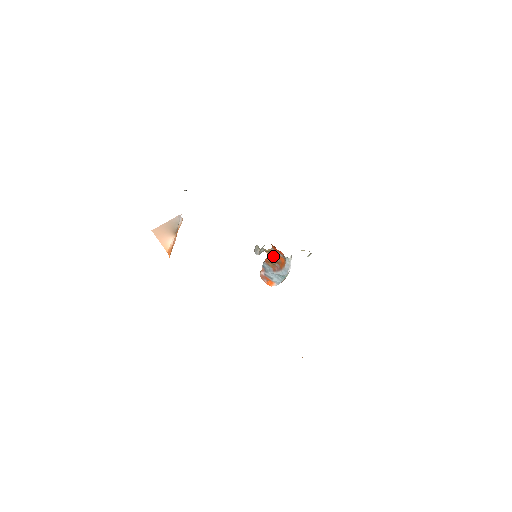
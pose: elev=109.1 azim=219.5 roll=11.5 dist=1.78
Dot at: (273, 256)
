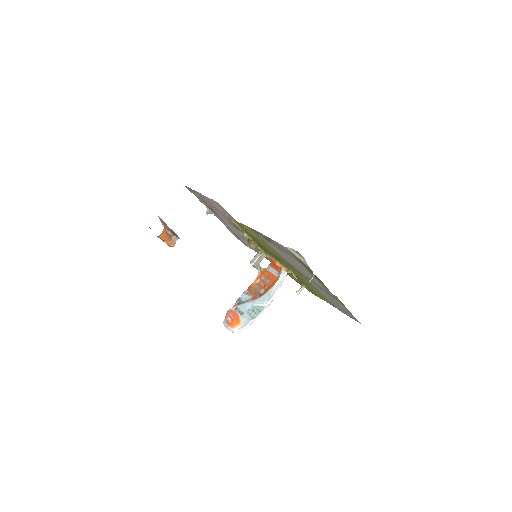
Dot at: (263, 278)
